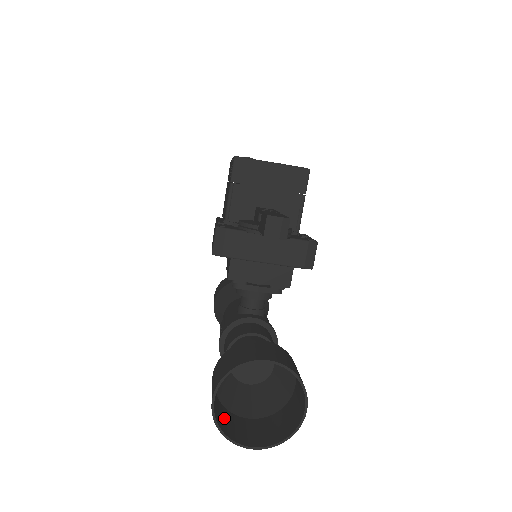
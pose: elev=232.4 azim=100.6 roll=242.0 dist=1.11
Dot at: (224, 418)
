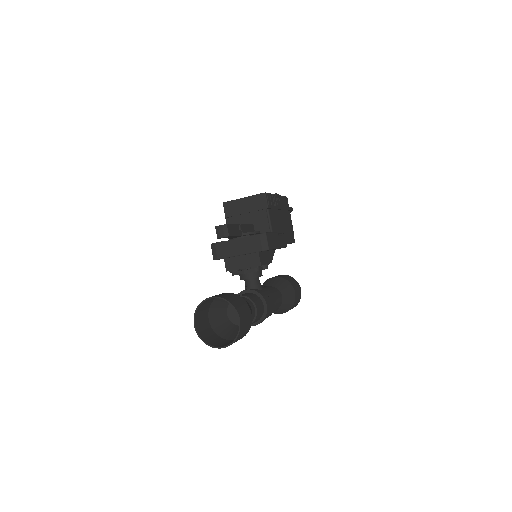
Dot at: (213, 339)
